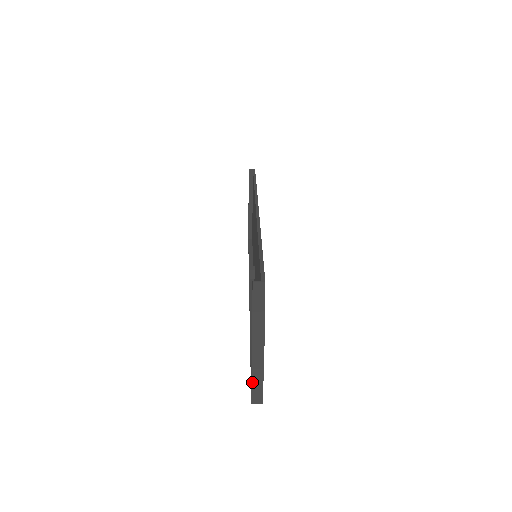
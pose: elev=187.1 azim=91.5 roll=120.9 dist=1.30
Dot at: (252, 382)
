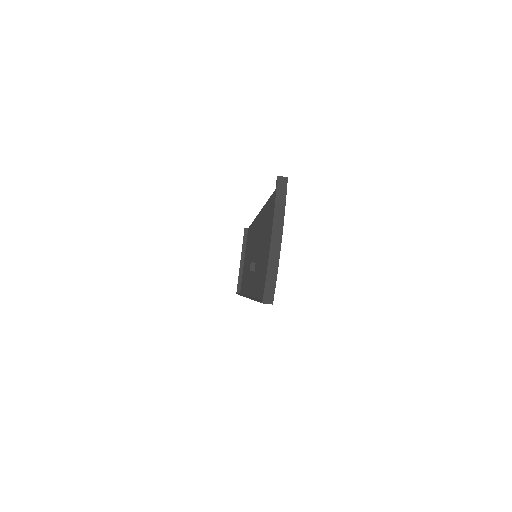
Dot at: (267, 271)
